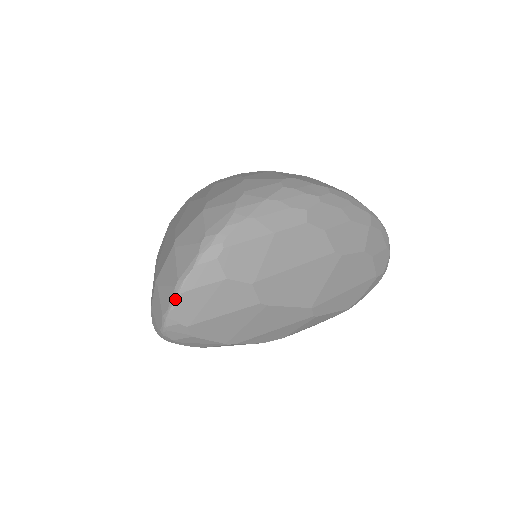
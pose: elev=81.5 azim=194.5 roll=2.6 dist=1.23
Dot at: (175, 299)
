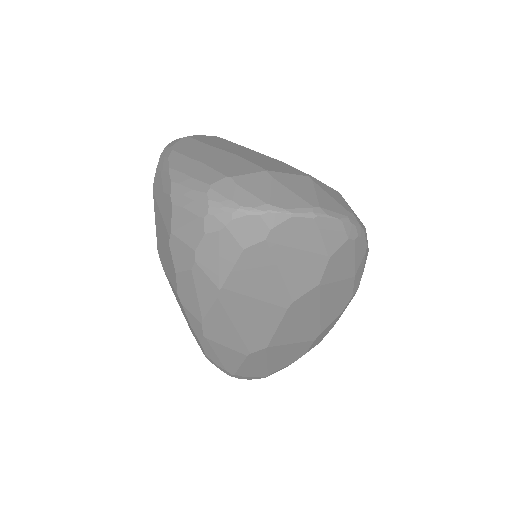
Dot at: (305, 214)
